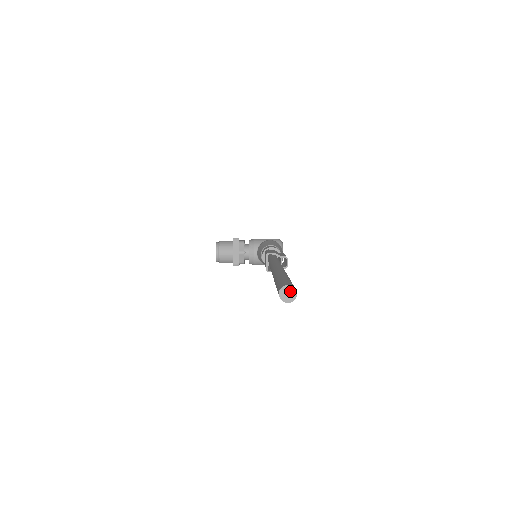
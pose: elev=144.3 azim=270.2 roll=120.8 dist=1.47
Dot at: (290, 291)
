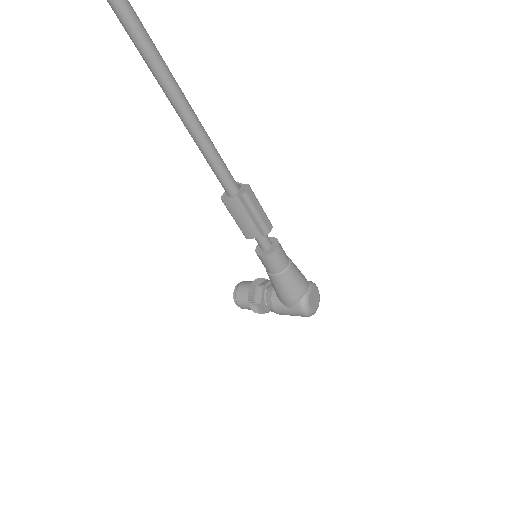
Dot at: out of frame
